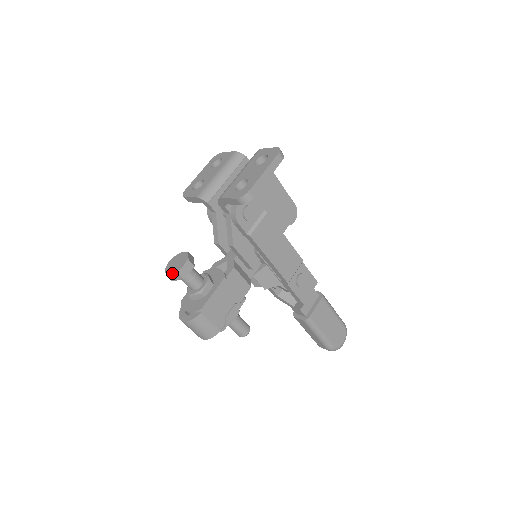
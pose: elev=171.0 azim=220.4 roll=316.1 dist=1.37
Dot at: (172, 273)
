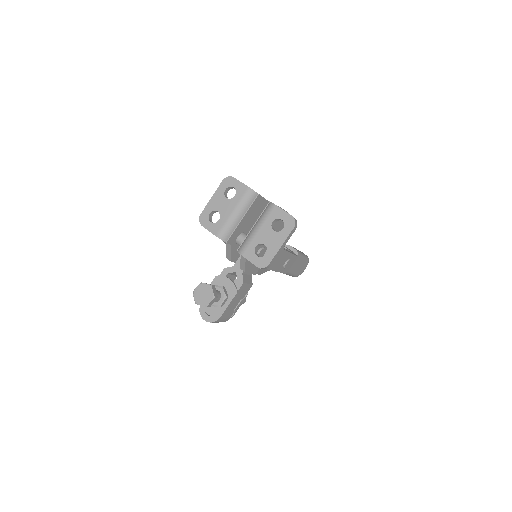
Dot at: (201, 305)
